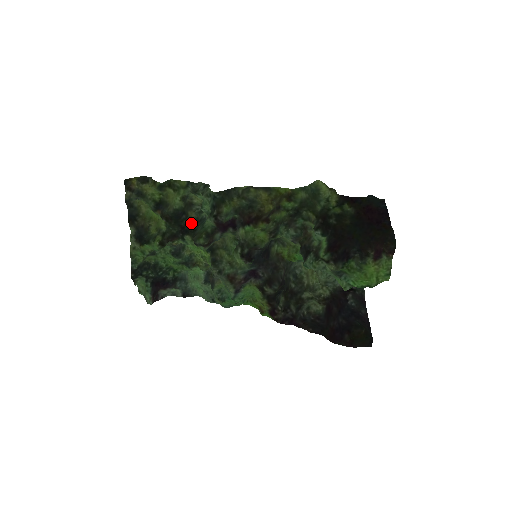
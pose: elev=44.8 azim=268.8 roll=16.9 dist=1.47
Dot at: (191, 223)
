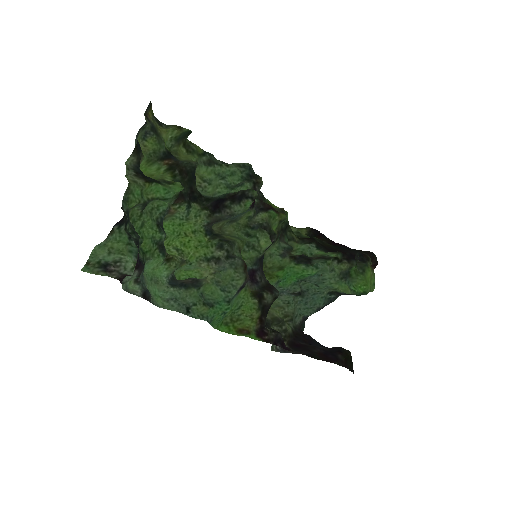
Dot at: occluded
